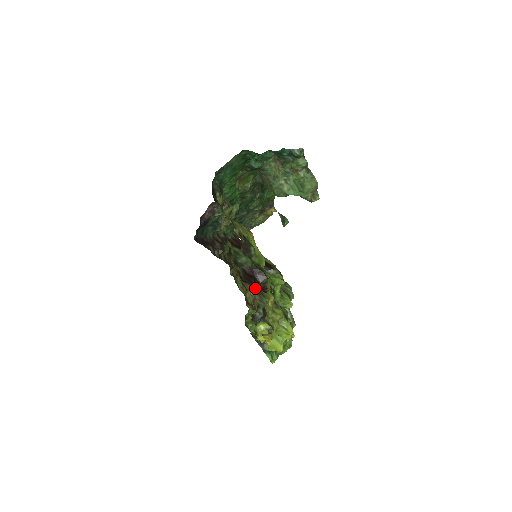
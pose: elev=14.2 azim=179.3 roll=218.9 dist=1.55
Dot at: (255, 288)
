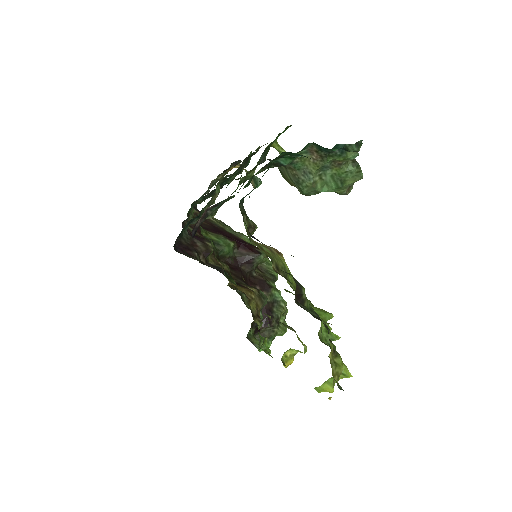
Dot at: (254, 291)
